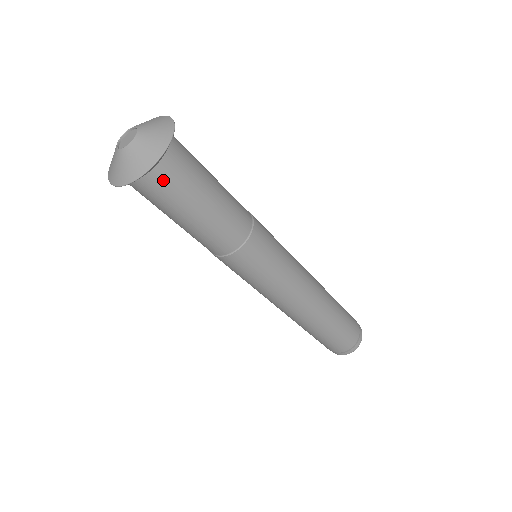
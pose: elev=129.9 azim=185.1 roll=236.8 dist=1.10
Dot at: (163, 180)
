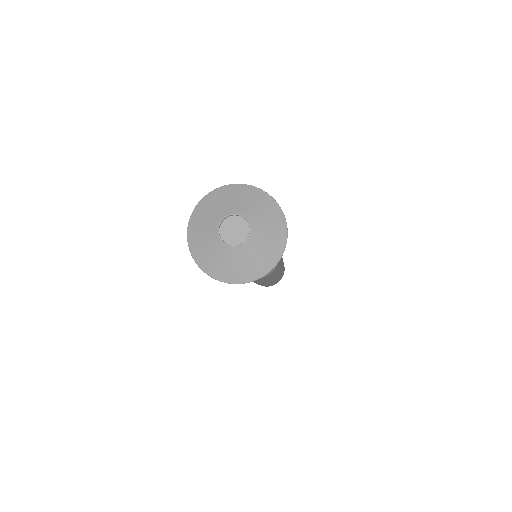
Dot at: occluded
